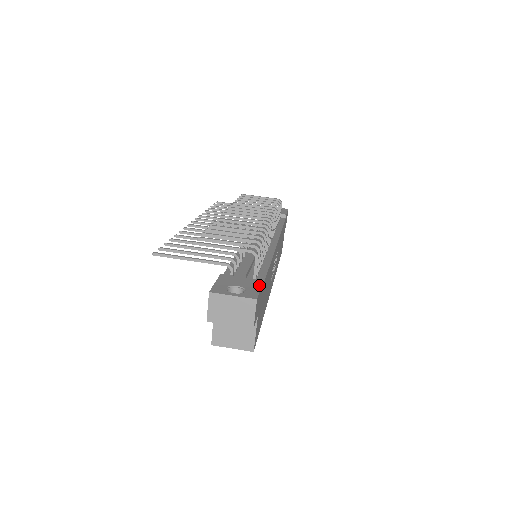
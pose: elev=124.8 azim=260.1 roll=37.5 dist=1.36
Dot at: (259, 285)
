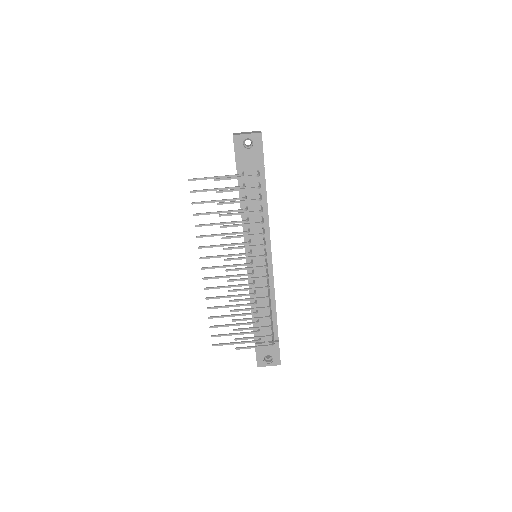
Dot at: (278, 350)
